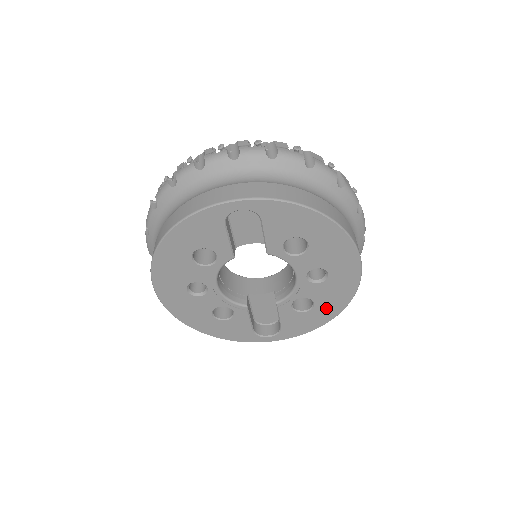
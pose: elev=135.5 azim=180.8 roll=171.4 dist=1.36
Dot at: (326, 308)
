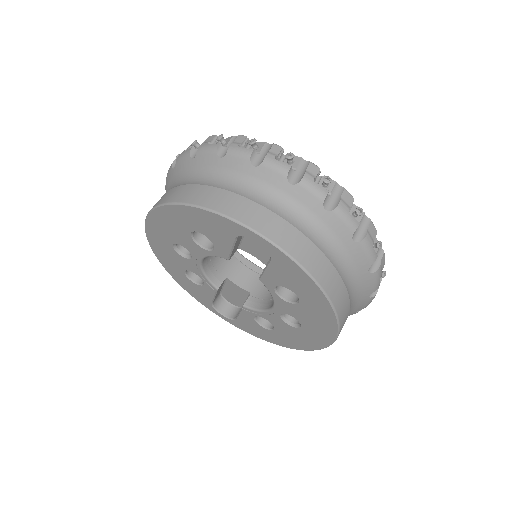
Dot at: (282, 338)
